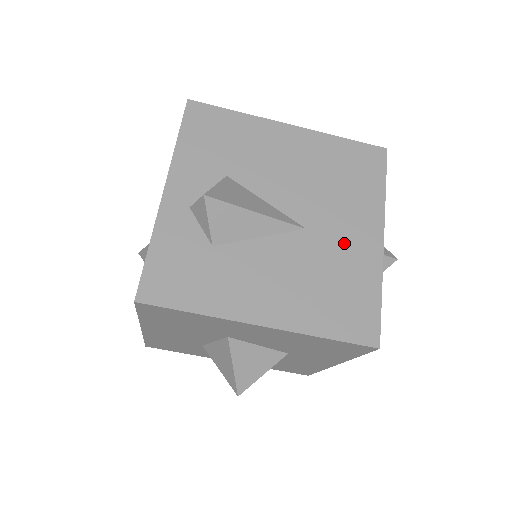
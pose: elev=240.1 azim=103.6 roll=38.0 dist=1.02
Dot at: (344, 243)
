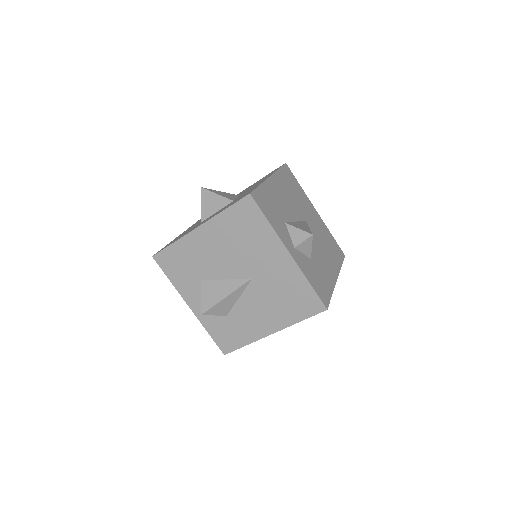
Dot at: (274, 272)
